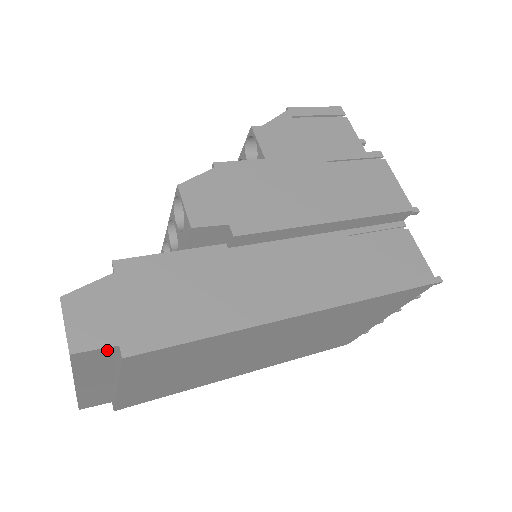
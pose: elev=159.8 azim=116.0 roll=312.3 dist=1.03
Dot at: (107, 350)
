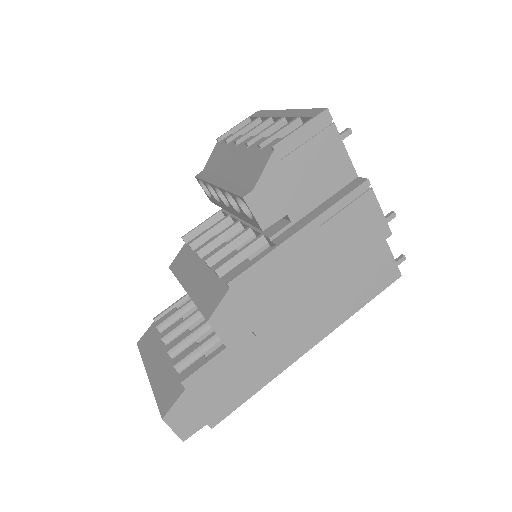
Dot at: (200, 425)
